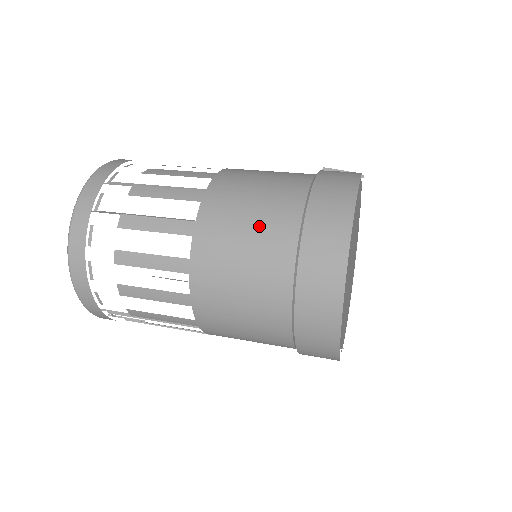
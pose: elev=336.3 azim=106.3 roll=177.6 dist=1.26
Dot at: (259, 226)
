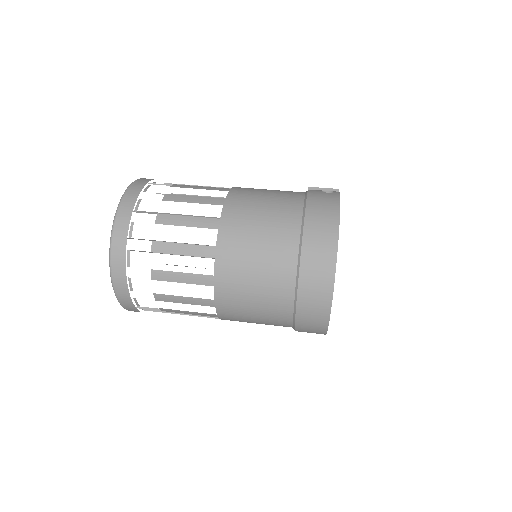
Dot at: (267, 250)
